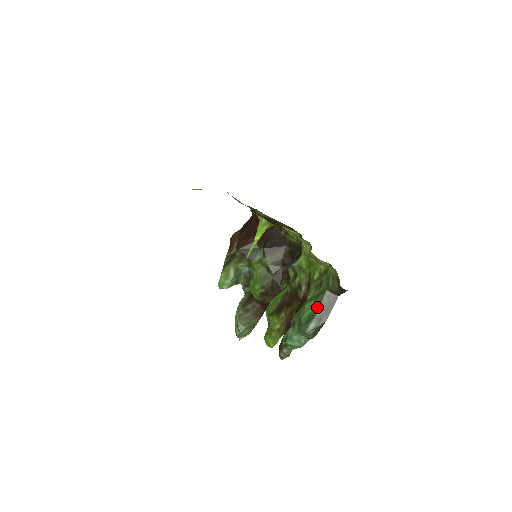
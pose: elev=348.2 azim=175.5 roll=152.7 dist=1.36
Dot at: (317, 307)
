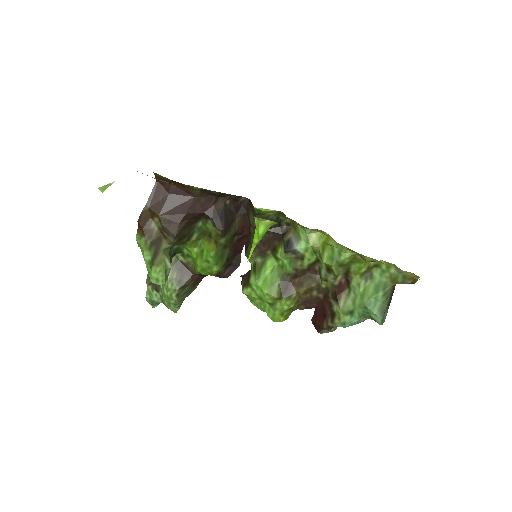
Dot at: (387, 299)
